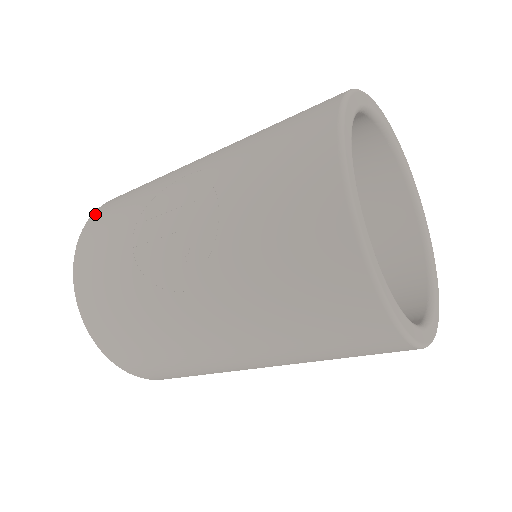
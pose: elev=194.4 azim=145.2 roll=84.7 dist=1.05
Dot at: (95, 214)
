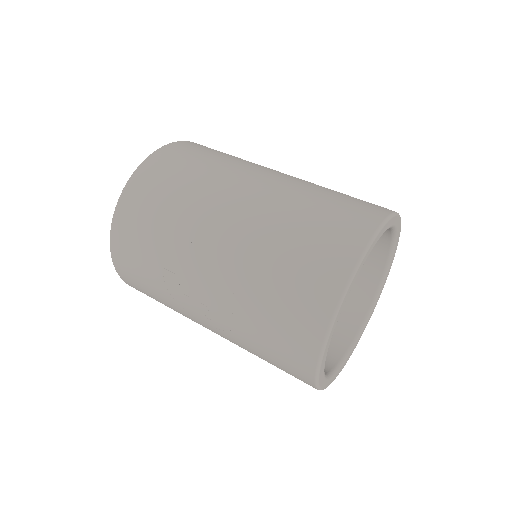
Dot at: (124, 202)
